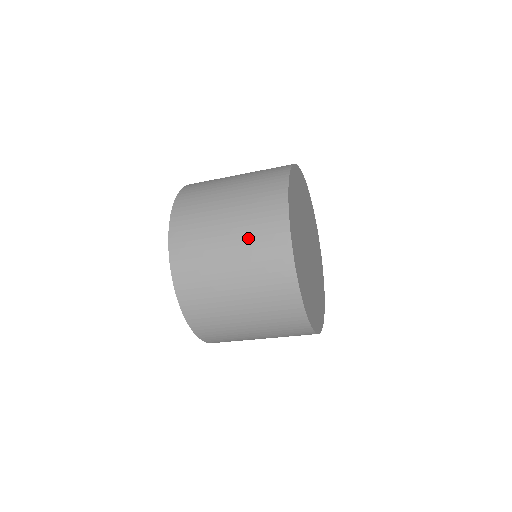
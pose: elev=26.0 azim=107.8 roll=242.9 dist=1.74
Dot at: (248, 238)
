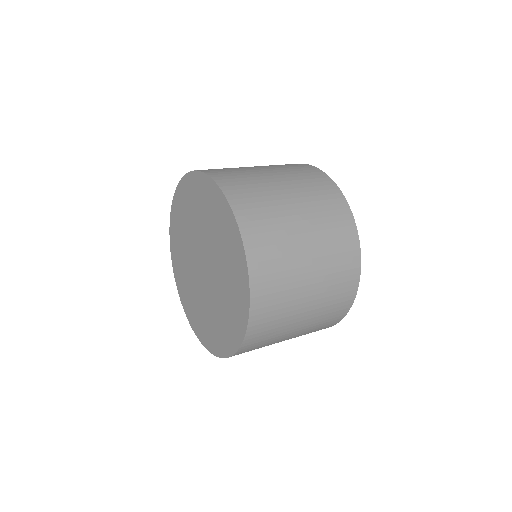
Dot at: occluded
